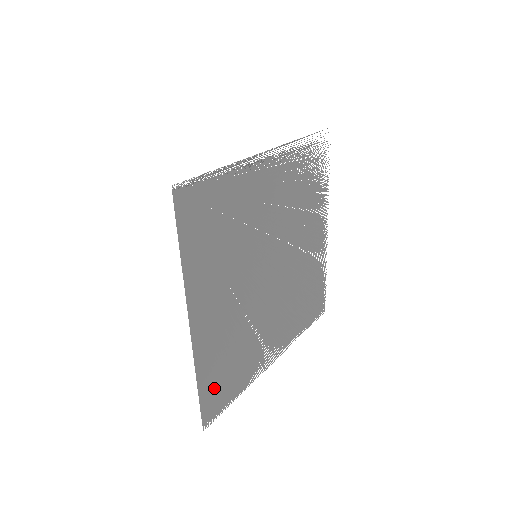
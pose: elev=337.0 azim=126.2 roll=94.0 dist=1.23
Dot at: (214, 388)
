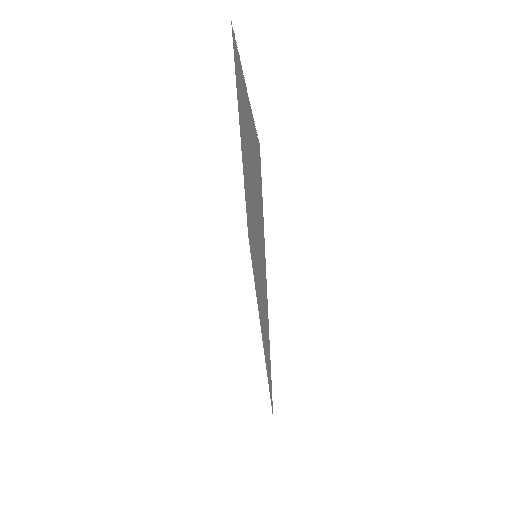
Dot at: occluded
